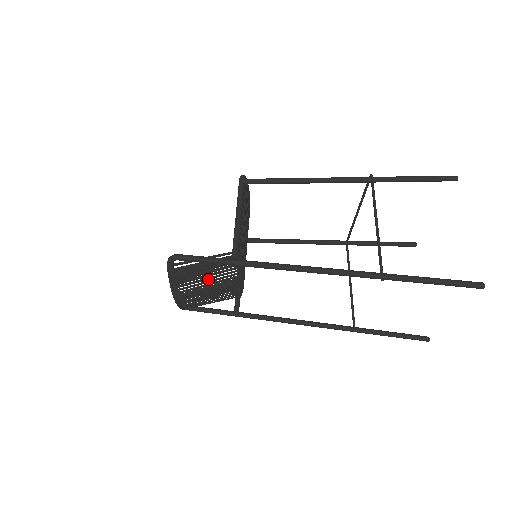
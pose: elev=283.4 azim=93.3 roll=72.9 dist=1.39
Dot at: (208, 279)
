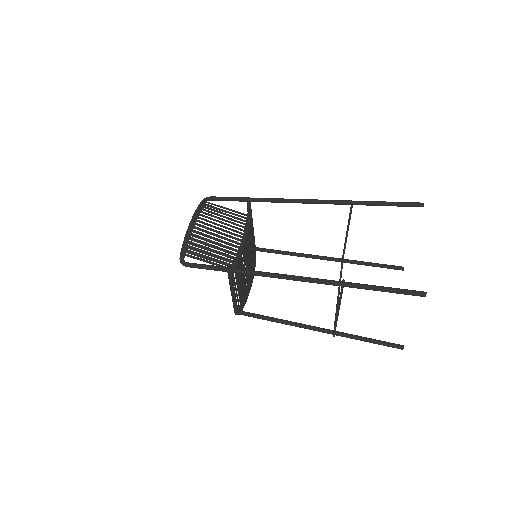
Dot at: (223, 220)
